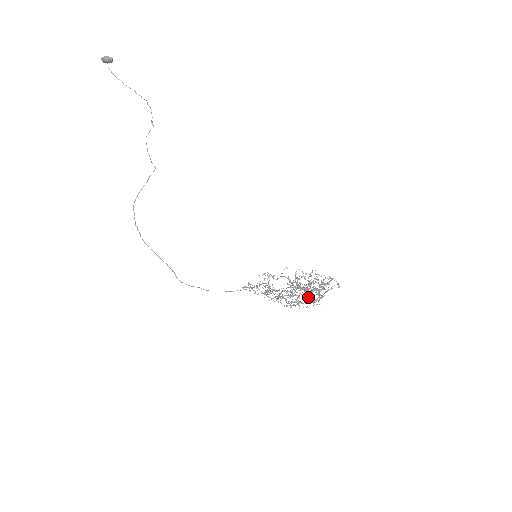
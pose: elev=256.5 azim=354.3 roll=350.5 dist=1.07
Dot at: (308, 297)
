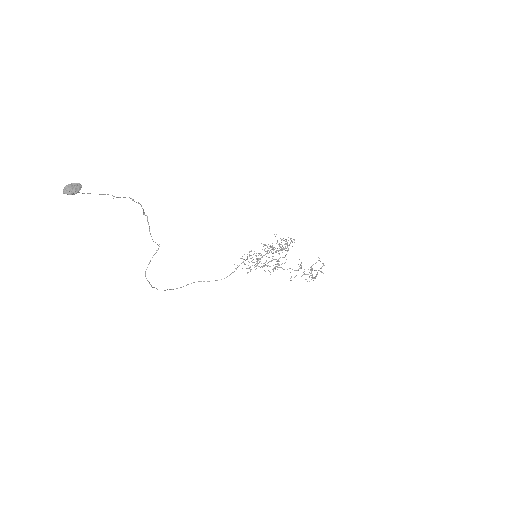
Dot at: (311, 277)
